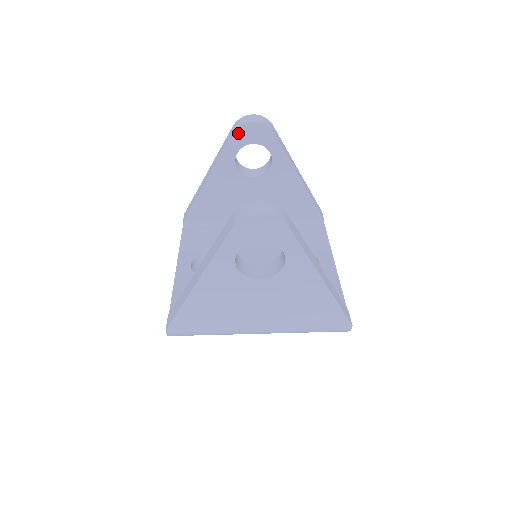
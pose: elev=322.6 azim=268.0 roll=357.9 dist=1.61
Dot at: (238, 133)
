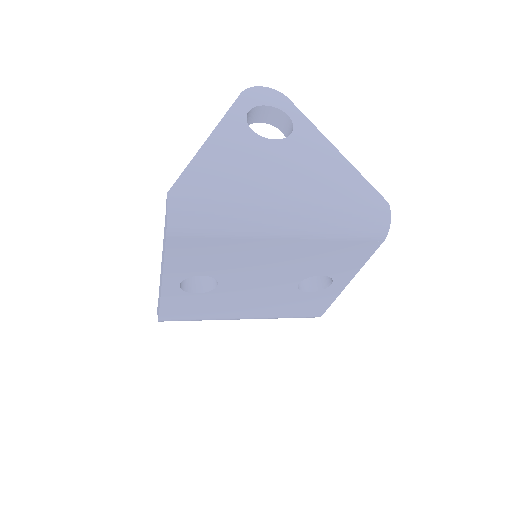
Dot at: occluded
